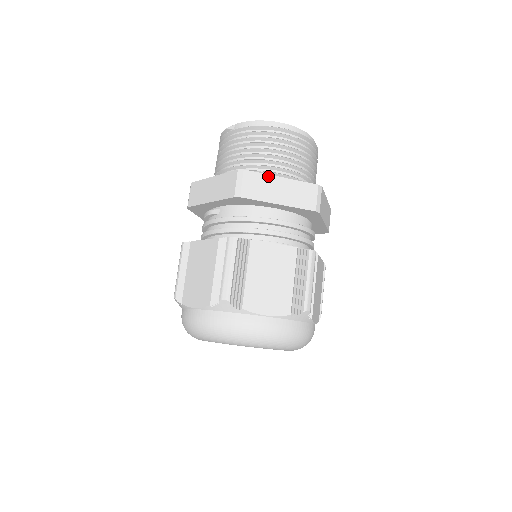
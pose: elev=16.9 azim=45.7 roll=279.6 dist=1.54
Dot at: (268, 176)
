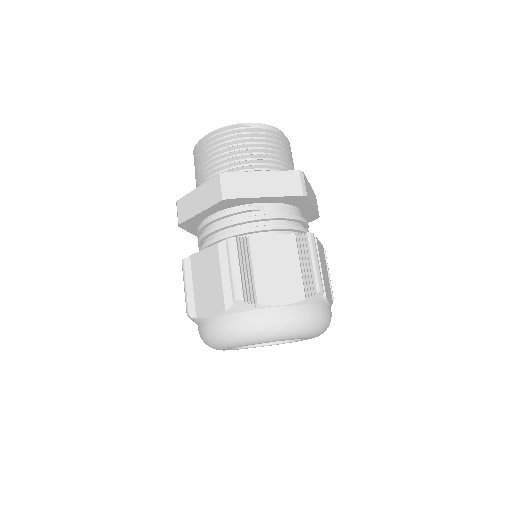
Dot at: occluded
